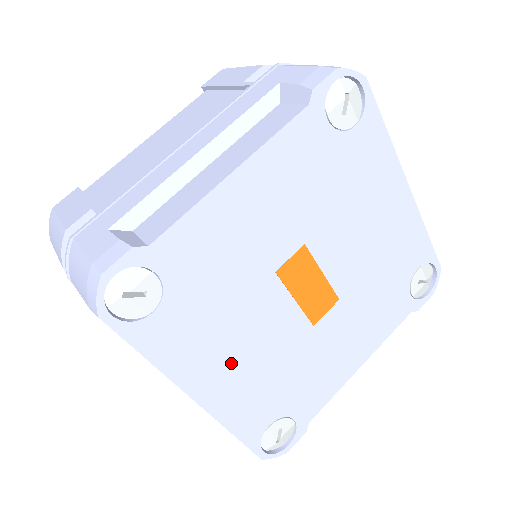
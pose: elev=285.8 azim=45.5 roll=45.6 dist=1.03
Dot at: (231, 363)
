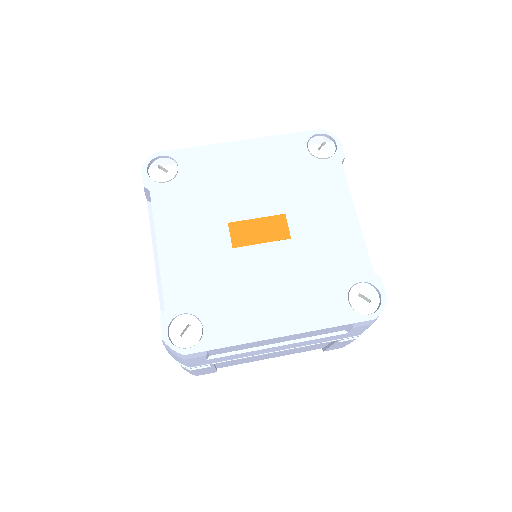
Dot at: (274, 302)
